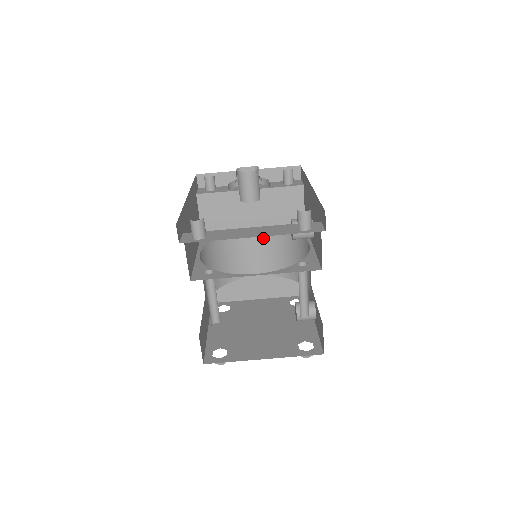
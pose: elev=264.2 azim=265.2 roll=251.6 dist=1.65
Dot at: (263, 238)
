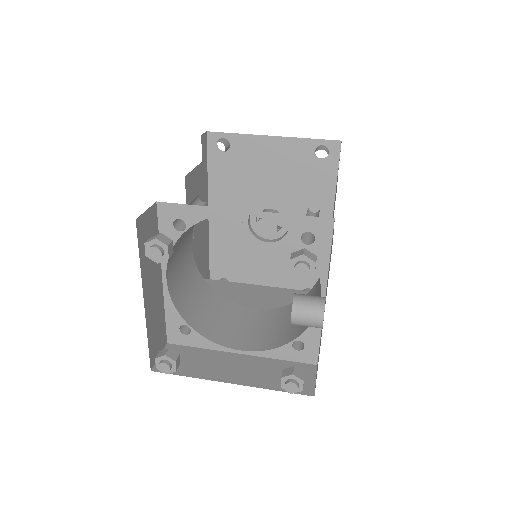
Dot at: (264, 316)
